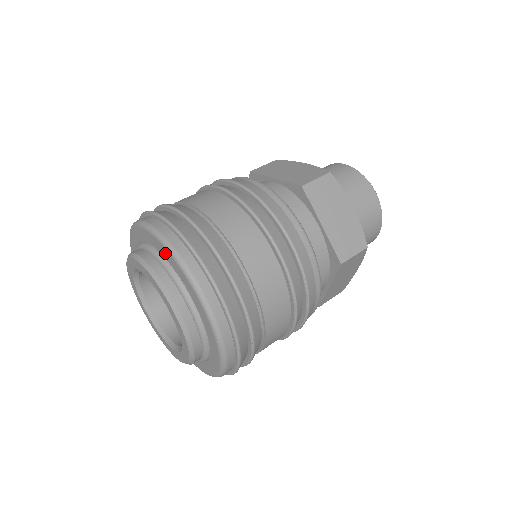
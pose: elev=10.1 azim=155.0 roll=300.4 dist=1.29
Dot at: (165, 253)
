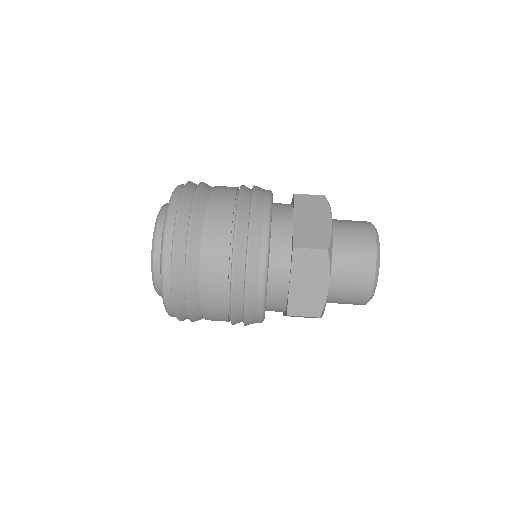
Dot at: occluded
